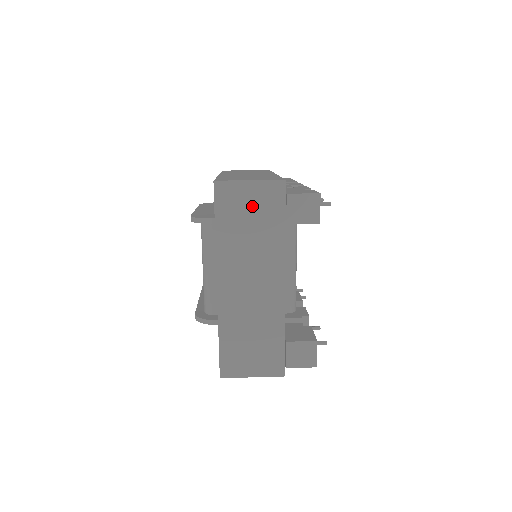
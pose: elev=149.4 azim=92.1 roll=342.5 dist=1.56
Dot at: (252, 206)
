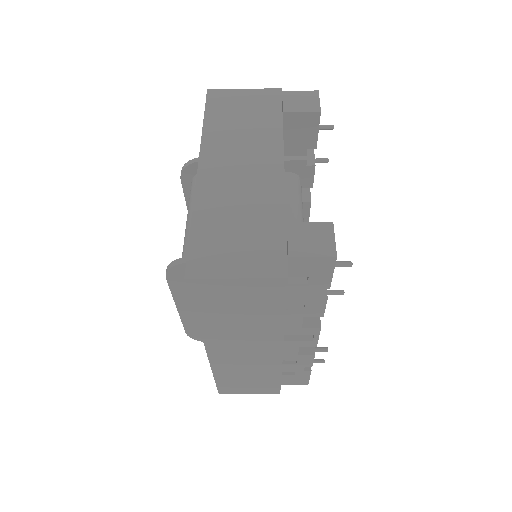
Dot at: (246, 106)
